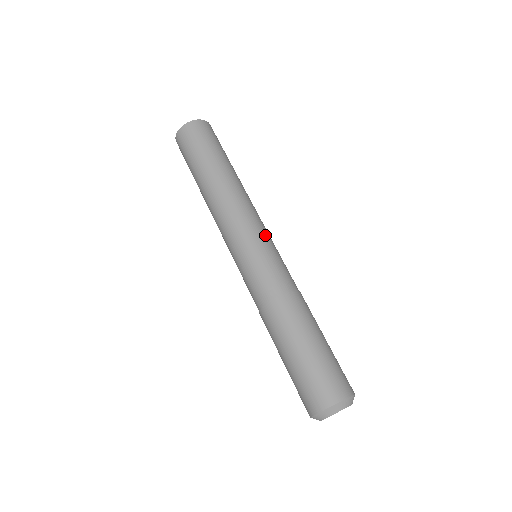
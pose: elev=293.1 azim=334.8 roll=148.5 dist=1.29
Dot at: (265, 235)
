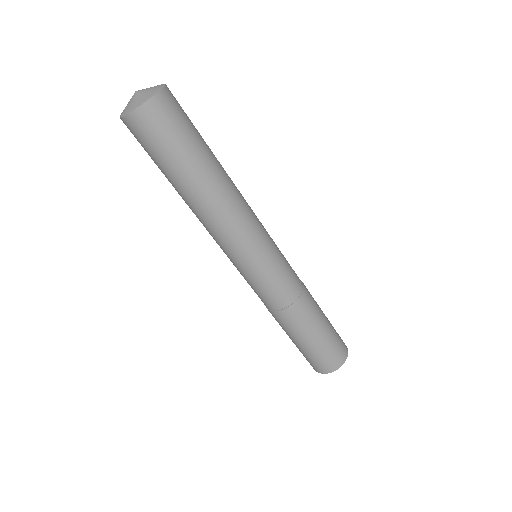
Dot at: (270, 237)
